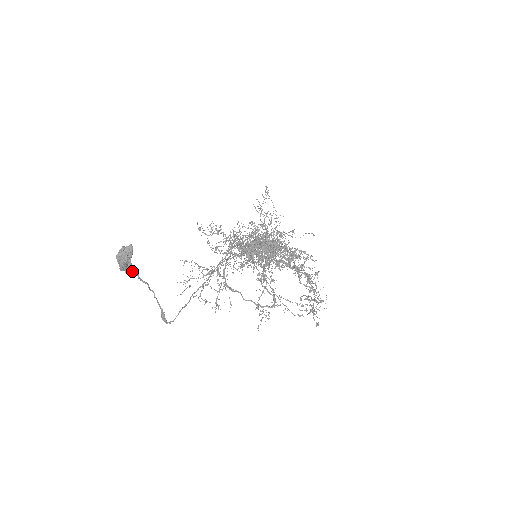
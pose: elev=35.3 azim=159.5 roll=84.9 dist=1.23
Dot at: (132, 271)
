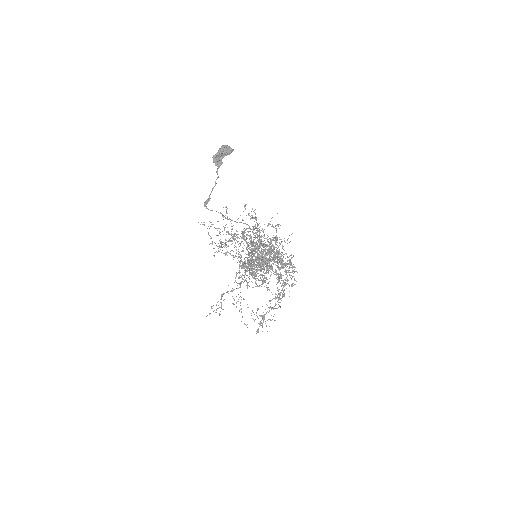
Dot at: (217, 164)
